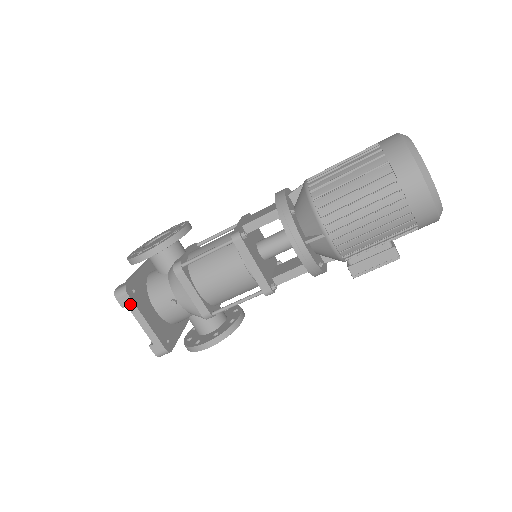
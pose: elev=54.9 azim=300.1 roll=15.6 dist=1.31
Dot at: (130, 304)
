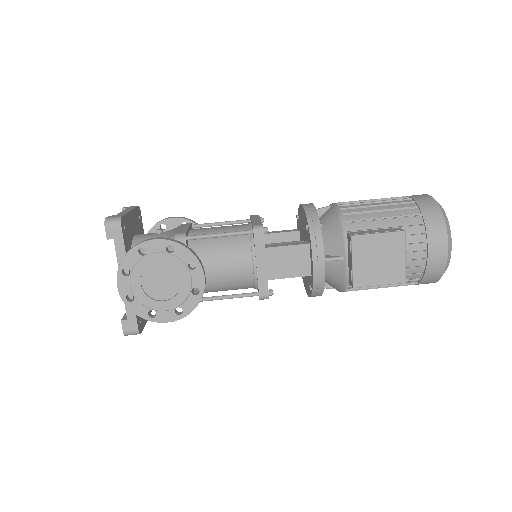
Dot at: occluded
